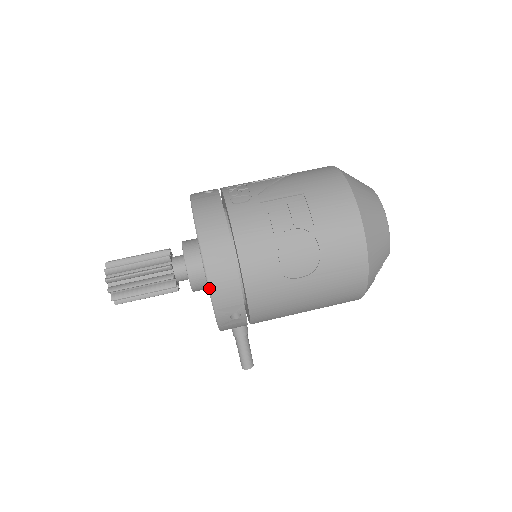
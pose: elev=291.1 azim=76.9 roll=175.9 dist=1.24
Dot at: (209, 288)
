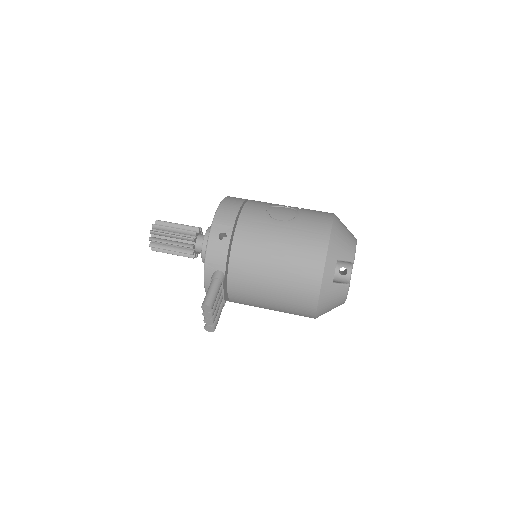
Dot at: (218, 209)
